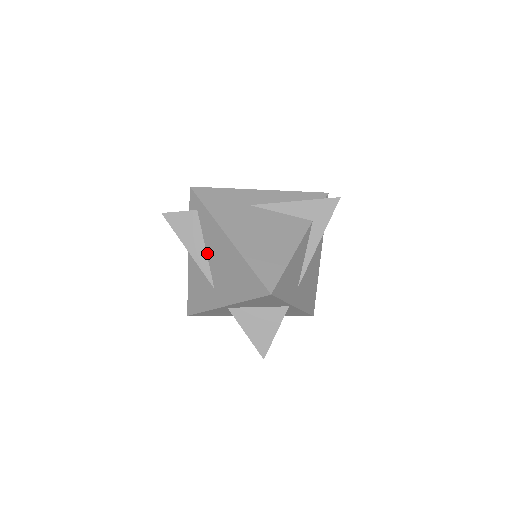
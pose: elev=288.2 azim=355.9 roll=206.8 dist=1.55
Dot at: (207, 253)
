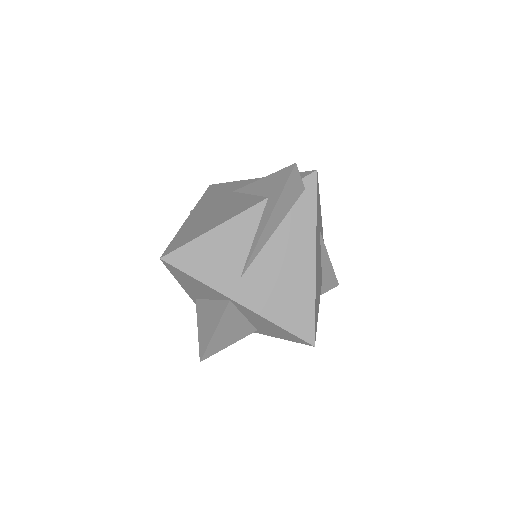
Dot at: occluded
